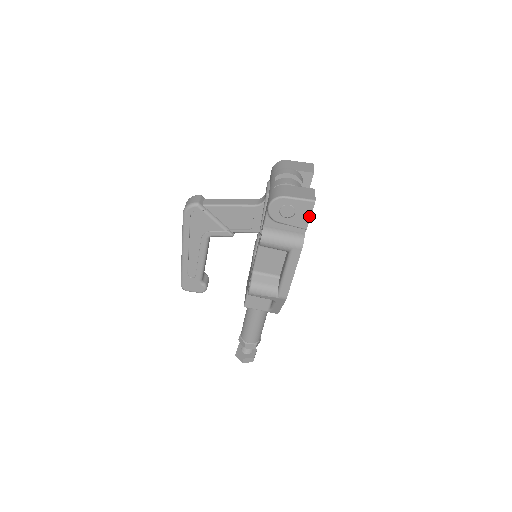
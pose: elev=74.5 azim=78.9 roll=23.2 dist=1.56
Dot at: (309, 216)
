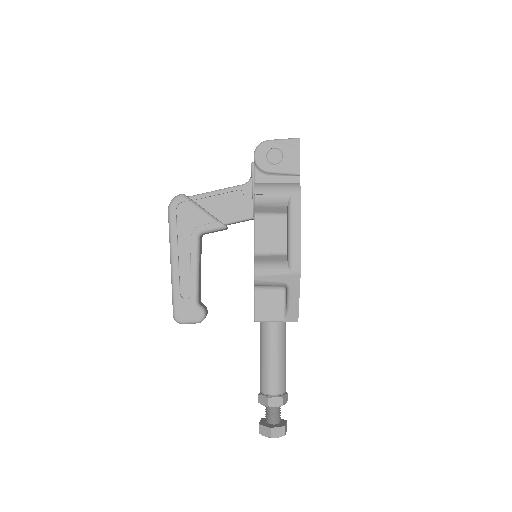
Dot at: (298, 157)
